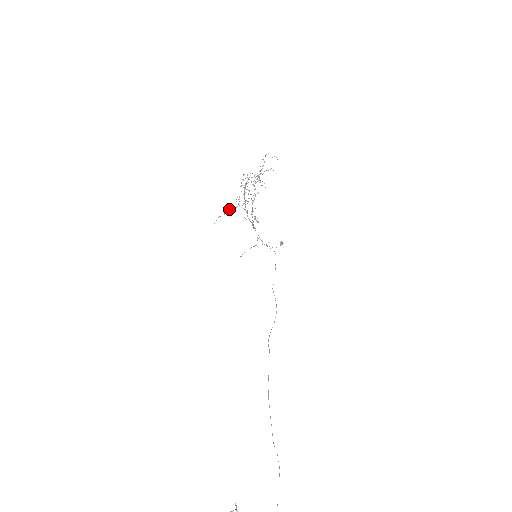
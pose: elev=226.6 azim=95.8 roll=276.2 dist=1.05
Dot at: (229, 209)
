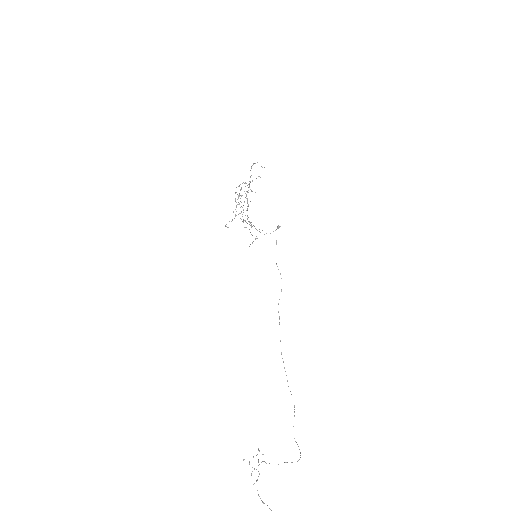
Dot at: (229, 221)
